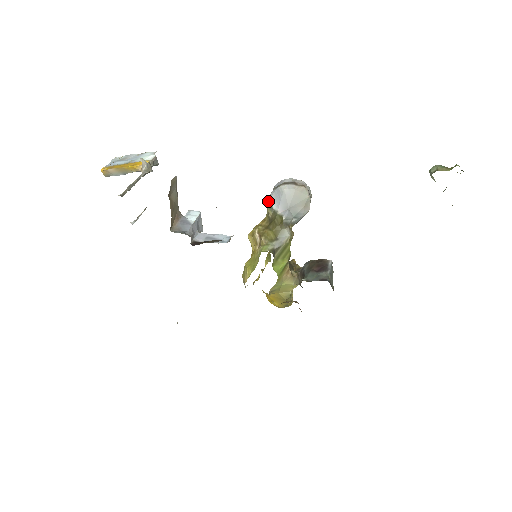
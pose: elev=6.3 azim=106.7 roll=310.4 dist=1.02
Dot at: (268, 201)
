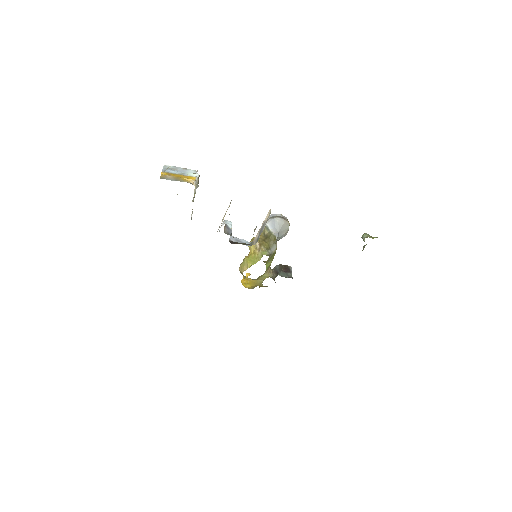
Dot at: (266, 224)
